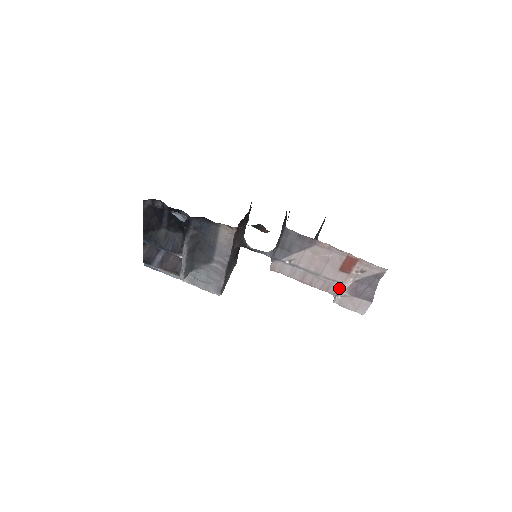
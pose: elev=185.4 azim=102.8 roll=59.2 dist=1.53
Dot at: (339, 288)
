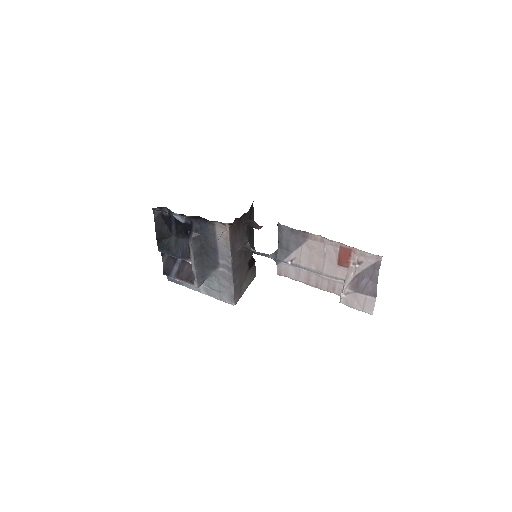
Dot at: occluded
